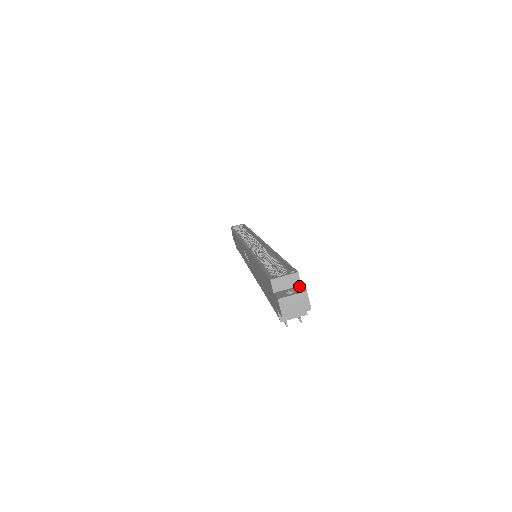
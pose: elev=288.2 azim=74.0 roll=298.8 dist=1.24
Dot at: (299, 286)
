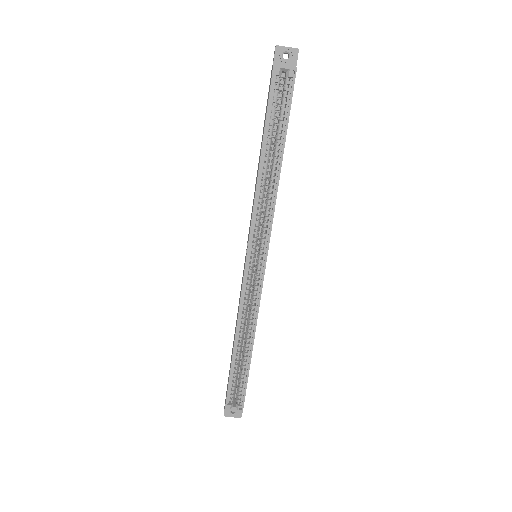
Dot at: (241, 408)
